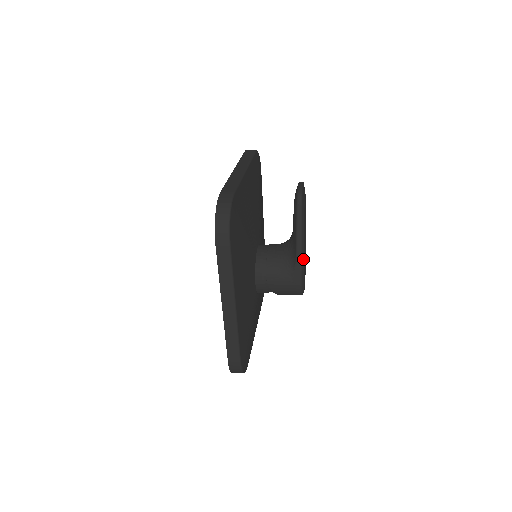
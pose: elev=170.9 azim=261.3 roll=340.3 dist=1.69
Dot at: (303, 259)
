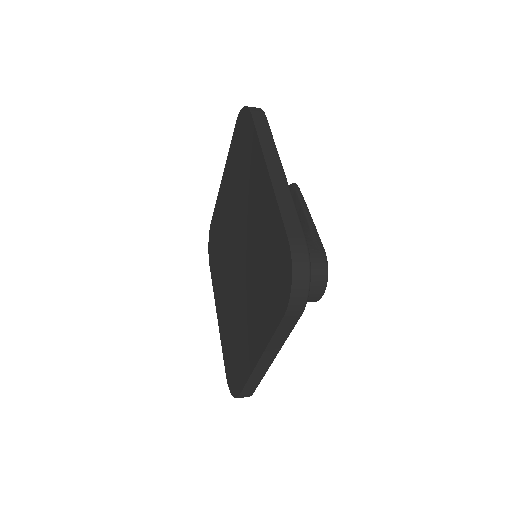
Dot at: occluded
